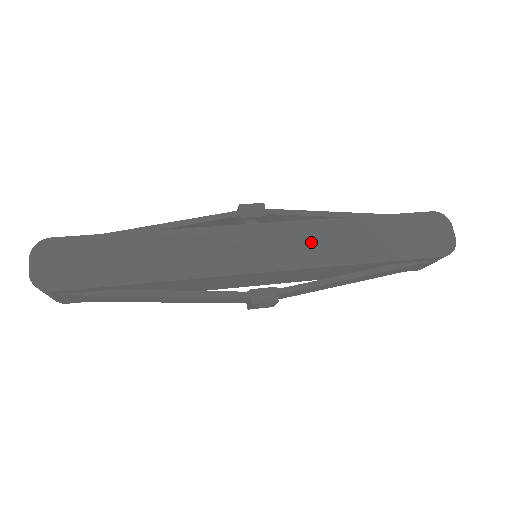
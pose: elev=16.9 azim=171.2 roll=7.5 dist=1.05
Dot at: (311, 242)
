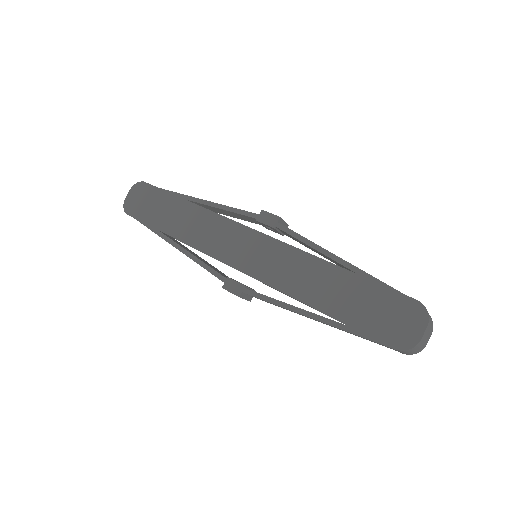
Dot at: (283, 265)
